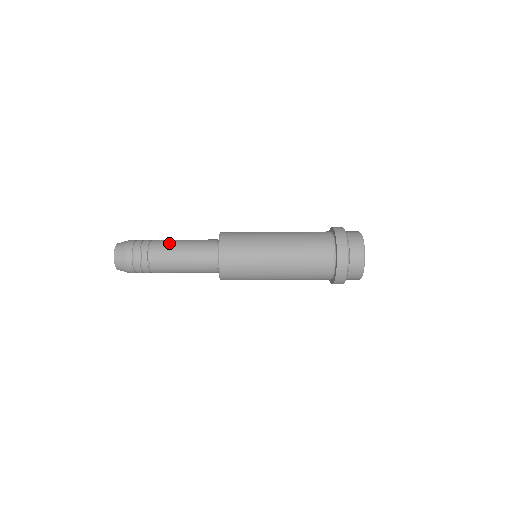
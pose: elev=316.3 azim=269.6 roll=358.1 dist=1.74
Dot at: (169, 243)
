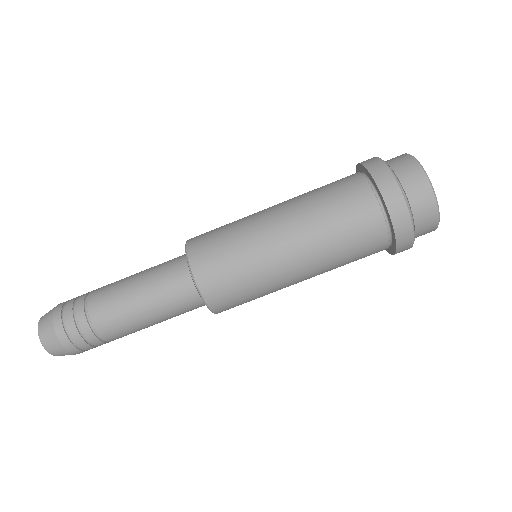
Dot at: (121, 317)
